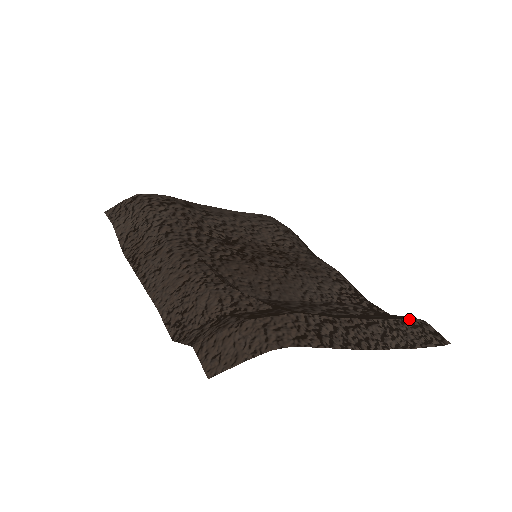
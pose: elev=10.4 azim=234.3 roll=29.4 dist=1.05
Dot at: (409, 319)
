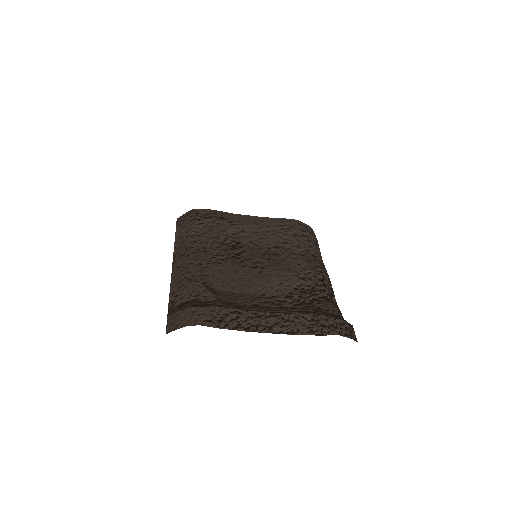
Dot at: (312, 315)
